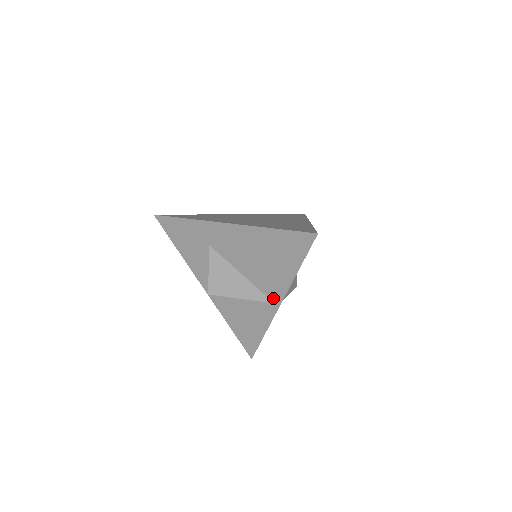
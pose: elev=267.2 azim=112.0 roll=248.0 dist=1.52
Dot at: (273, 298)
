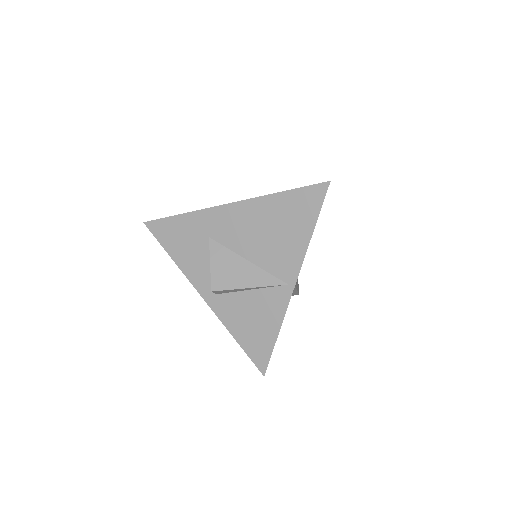
Dot at: (286, 278)
